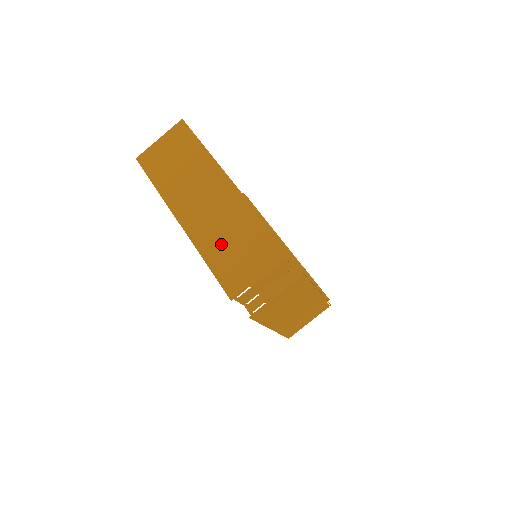
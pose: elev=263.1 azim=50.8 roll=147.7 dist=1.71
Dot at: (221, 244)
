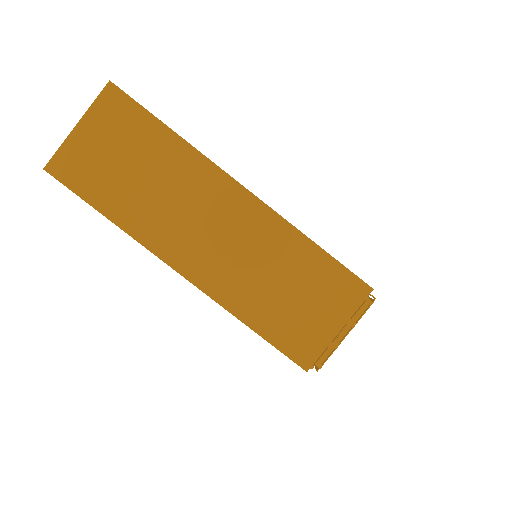
Dot at: (264, 295)
